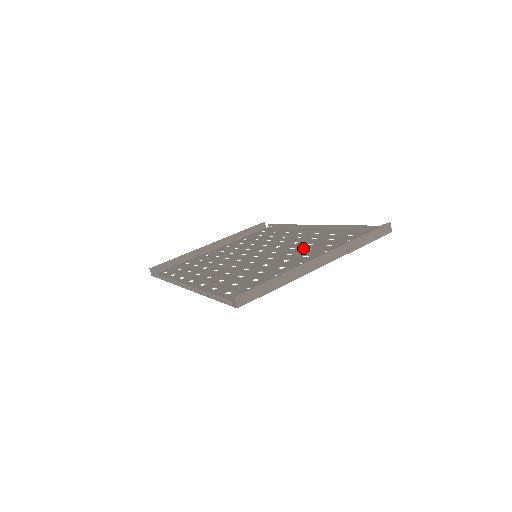
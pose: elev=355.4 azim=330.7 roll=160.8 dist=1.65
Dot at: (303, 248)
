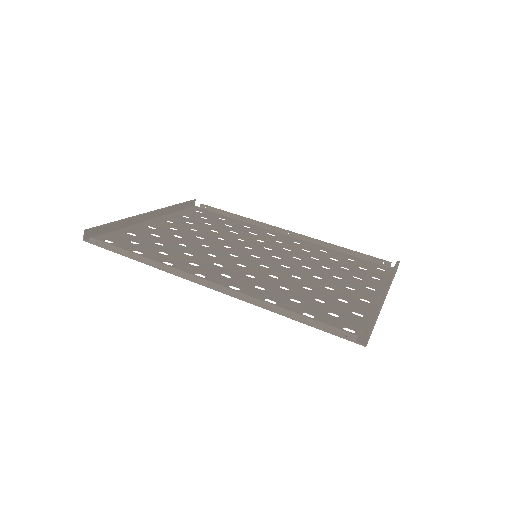
Dot at: (314, 262)
